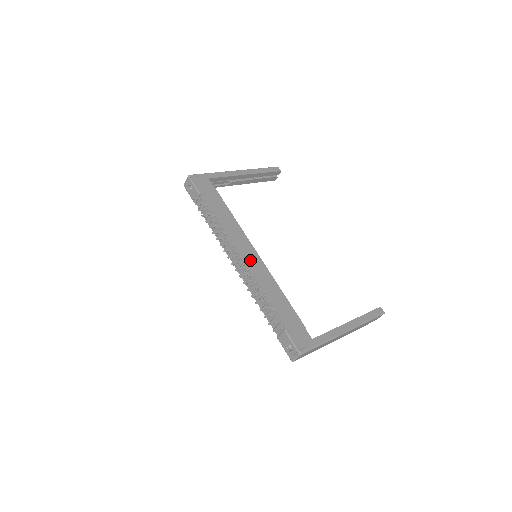
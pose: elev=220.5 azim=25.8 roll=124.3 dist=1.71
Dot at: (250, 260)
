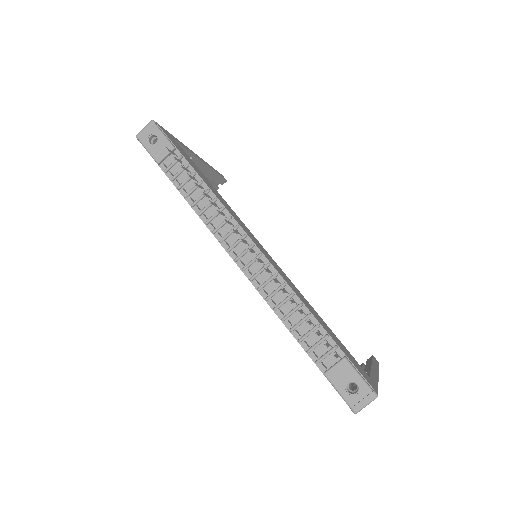
Dot at: (265, 253)
